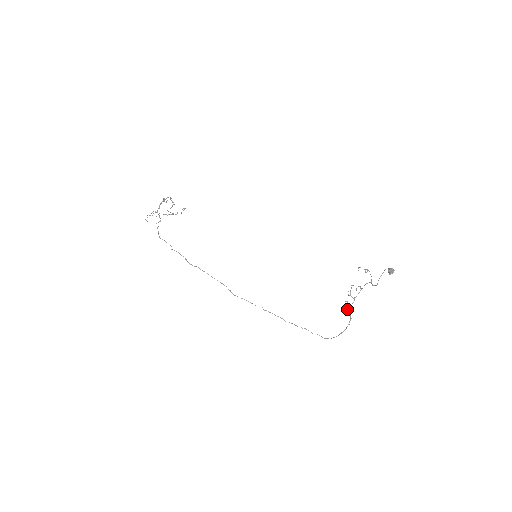
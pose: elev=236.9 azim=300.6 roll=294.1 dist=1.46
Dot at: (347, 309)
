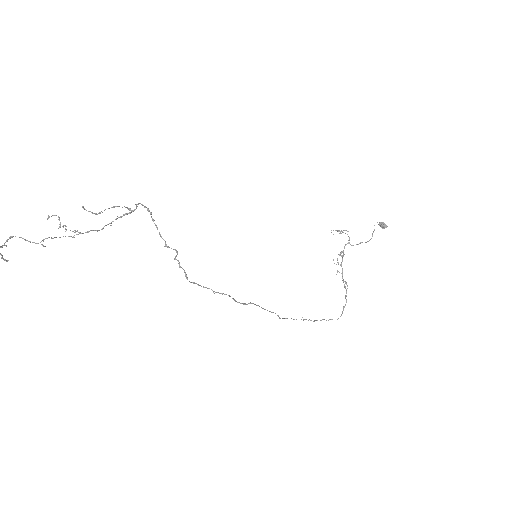
Dot at: (343, 279)
